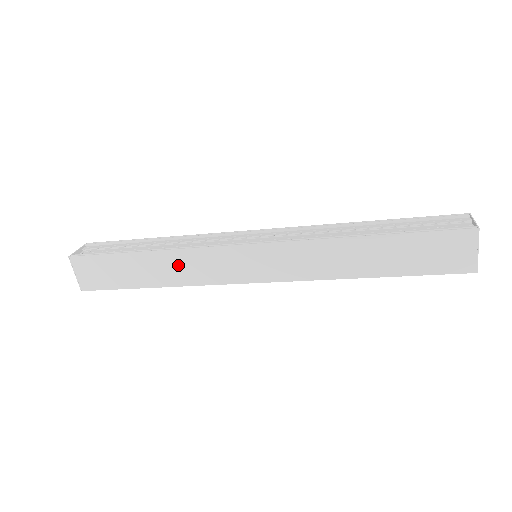
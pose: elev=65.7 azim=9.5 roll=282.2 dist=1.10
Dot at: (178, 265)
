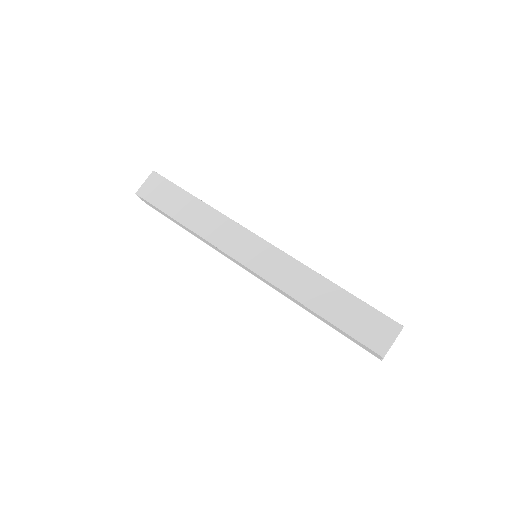
Dot at: (209, 221)
